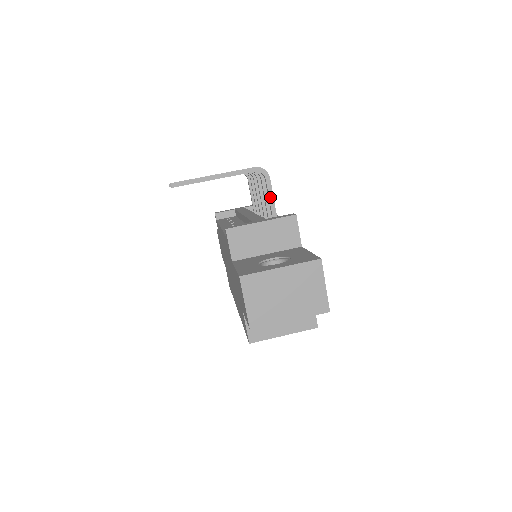
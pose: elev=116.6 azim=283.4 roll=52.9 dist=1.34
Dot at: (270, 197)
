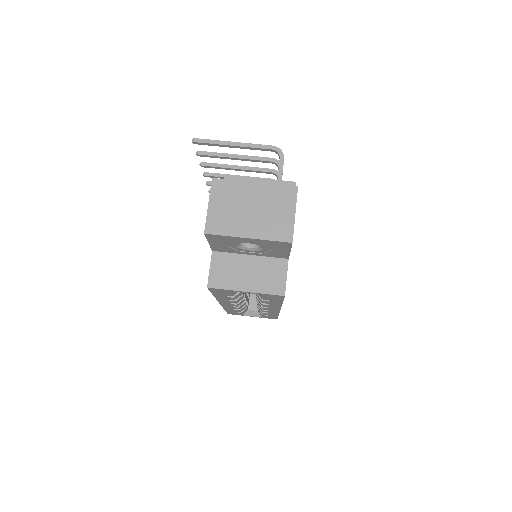
Dot at: (279, 175)
